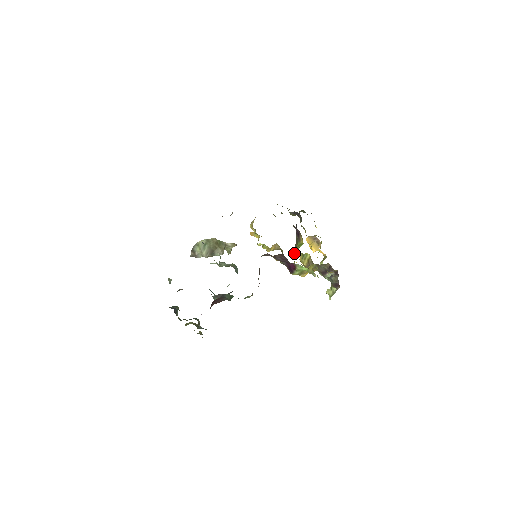
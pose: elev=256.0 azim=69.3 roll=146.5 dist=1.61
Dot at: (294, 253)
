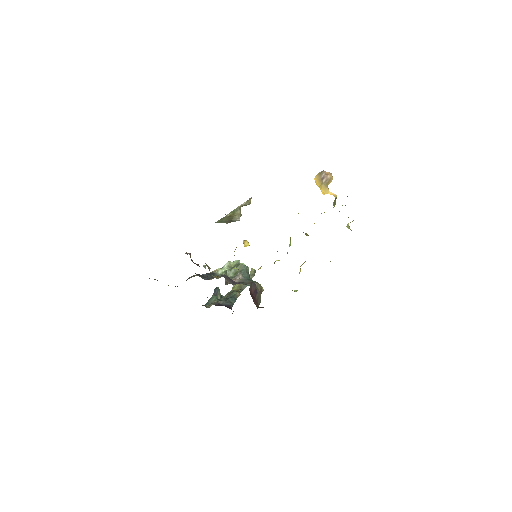
Dot at: occluded
